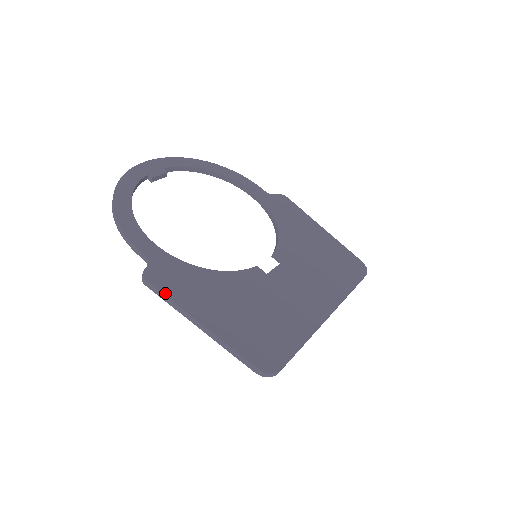
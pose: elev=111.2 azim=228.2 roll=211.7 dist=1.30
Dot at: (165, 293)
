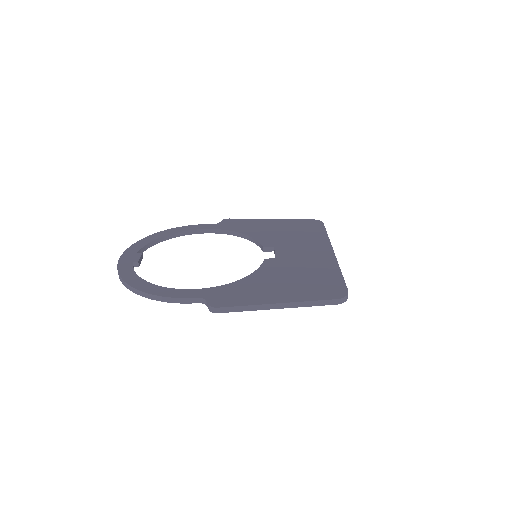
Dot at: (237, 305)
